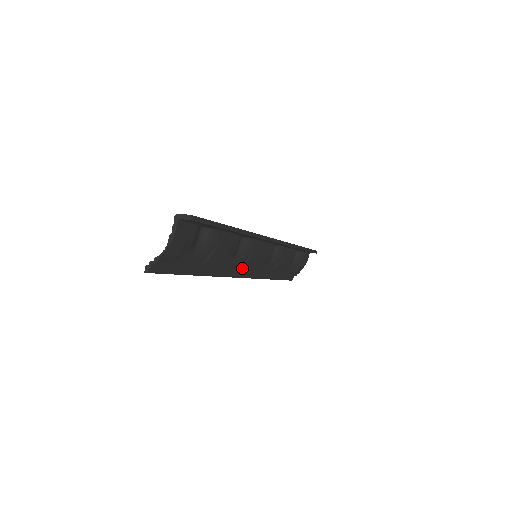
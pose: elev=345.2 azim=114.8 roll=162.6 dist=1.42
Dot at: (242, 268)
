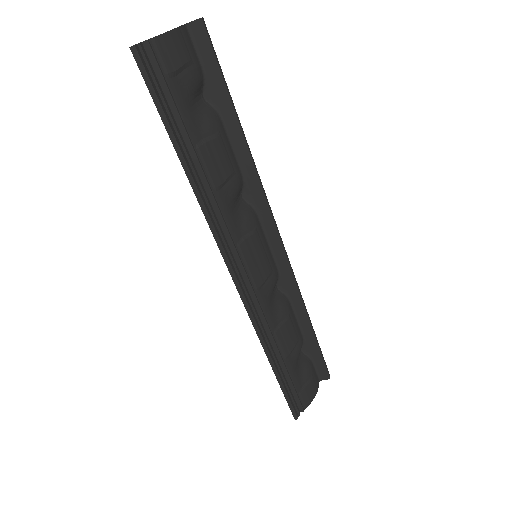
Dot at: (238, 248)
